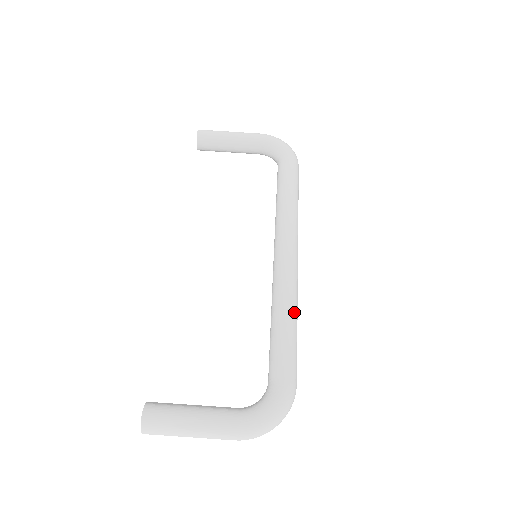
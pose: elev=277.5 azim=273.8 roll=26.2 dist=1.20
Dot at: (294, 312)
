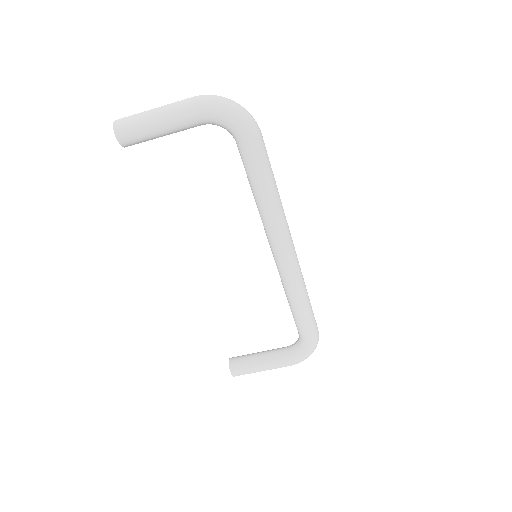
Dot at: (304, 298)
